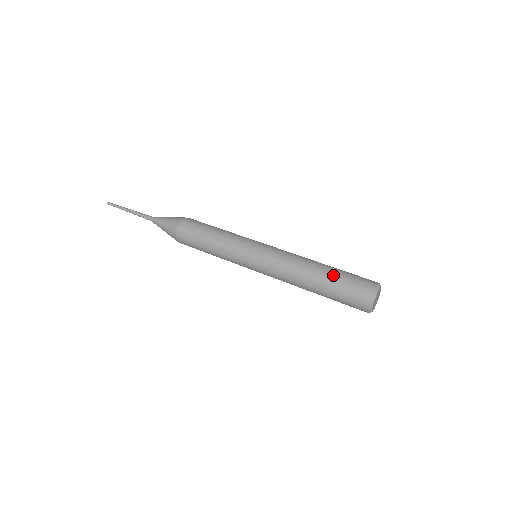
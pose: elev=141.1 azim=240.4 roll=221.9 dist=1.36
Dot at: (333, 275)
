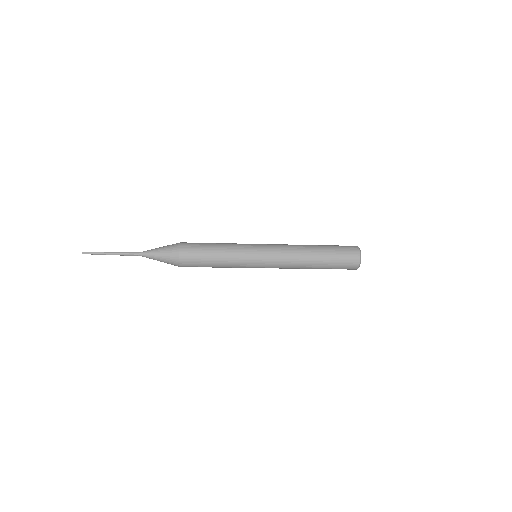
Dot at: (326, 247)
